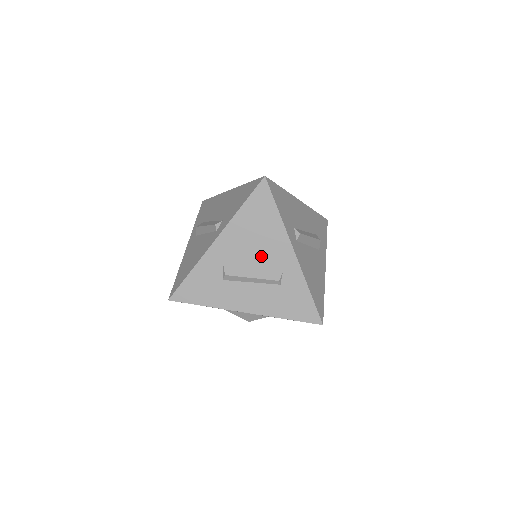
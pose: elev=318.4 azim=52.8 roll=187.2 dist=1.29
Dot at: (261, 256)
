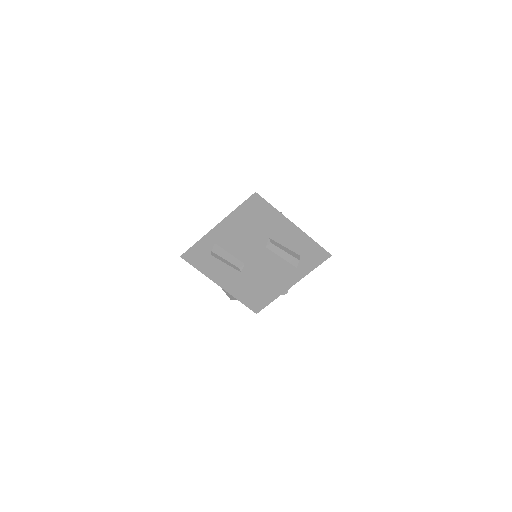
Dot at: (236, 247)
